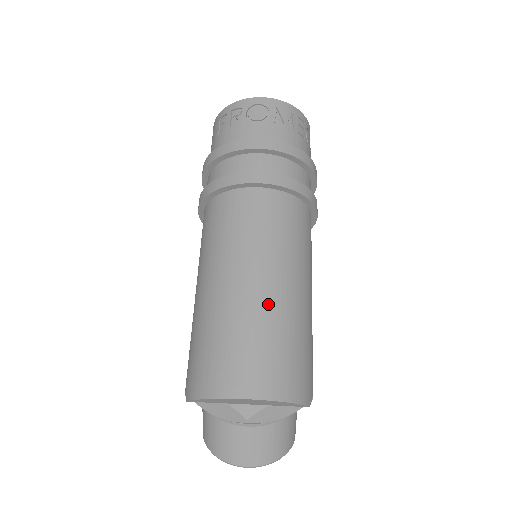
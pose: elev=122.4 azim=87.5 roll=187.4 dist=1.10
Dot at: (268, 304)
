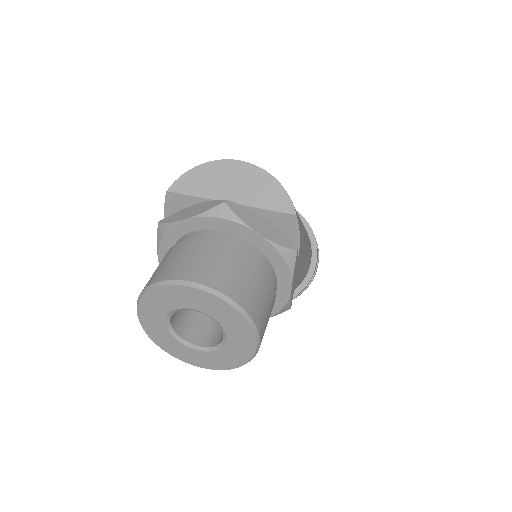
Dot at: occluded
